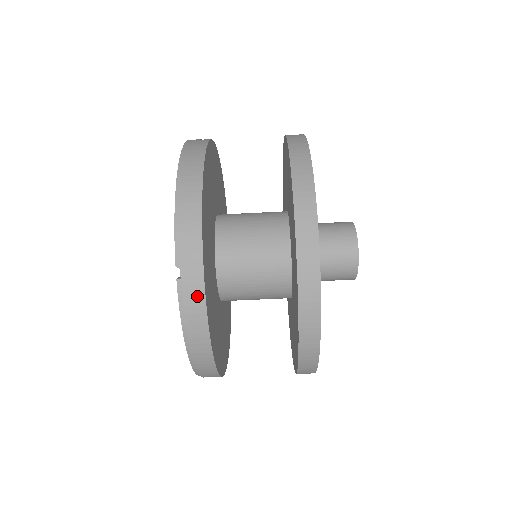
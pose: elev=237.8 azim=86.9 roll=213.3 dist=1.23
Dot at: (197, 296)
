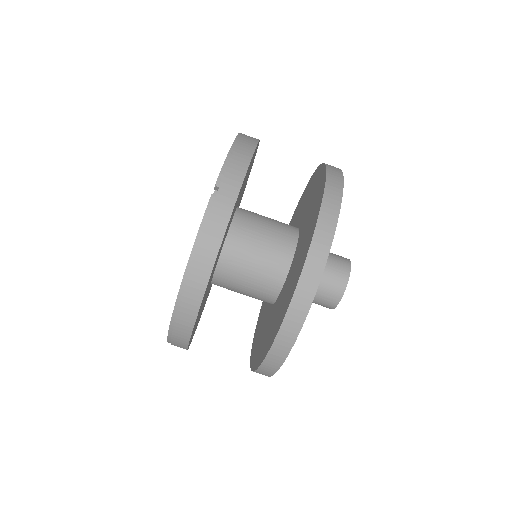
Dot at: (223, 214)
